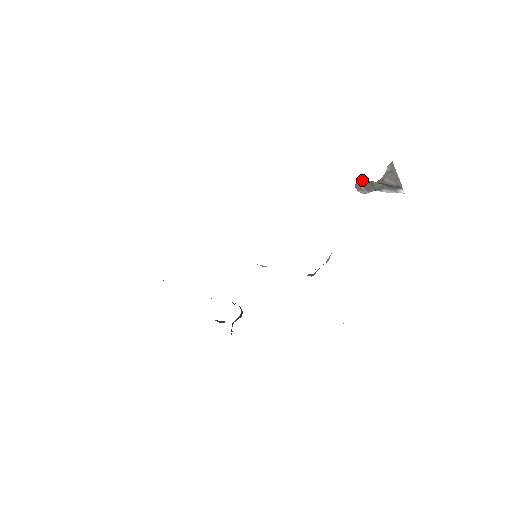
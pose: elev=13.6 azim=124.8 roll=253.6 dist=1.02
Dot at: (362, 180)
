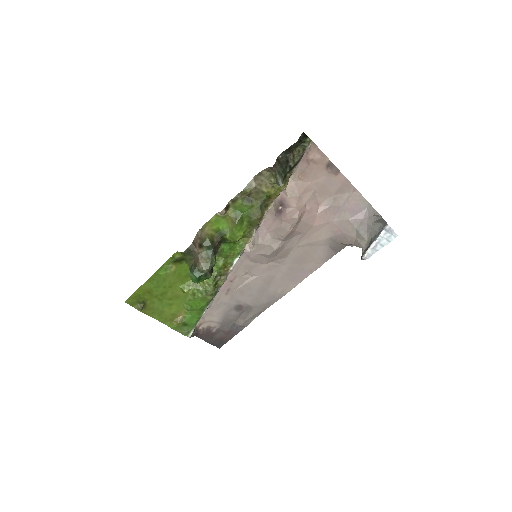
Dot at: (365, 248)
